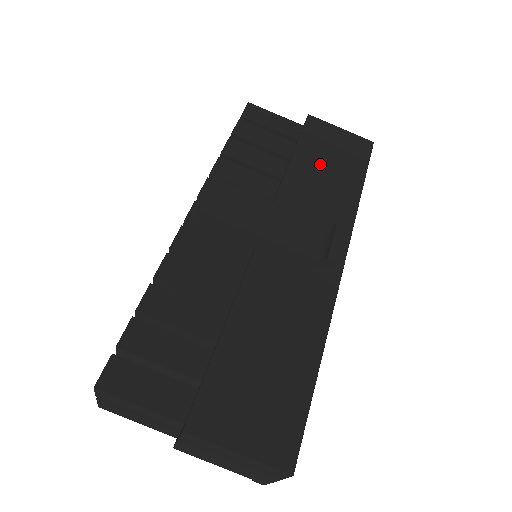
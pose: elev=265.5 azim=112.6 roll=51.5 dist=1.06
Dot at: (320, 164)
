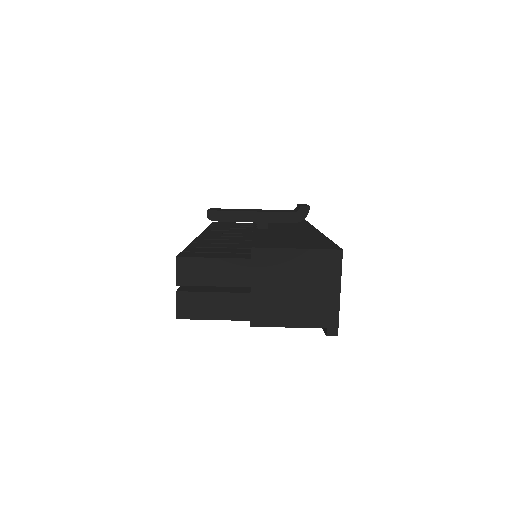
Dot at: occluded
